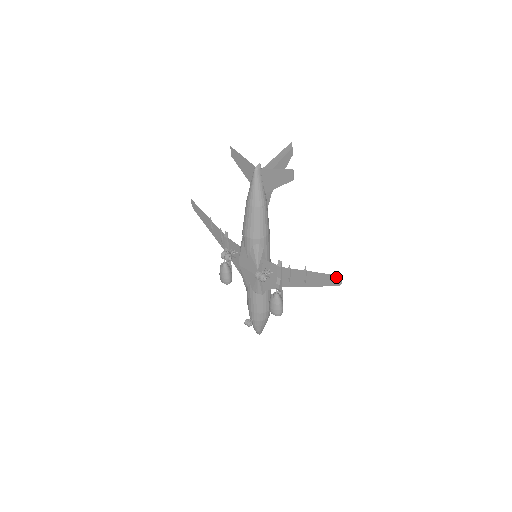
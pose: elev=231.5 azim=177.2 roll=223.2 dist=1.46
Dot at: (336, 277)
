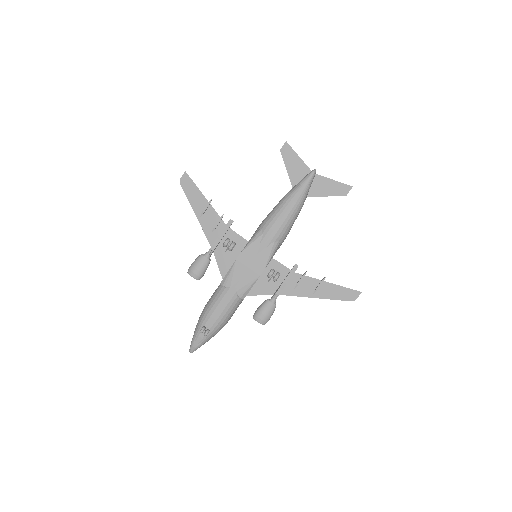
Dot at: (354, 292)
